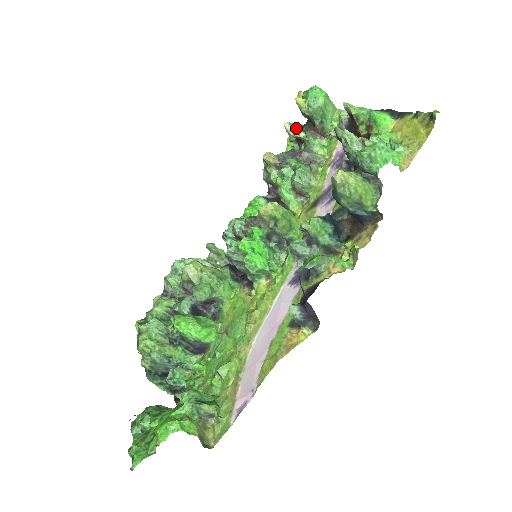
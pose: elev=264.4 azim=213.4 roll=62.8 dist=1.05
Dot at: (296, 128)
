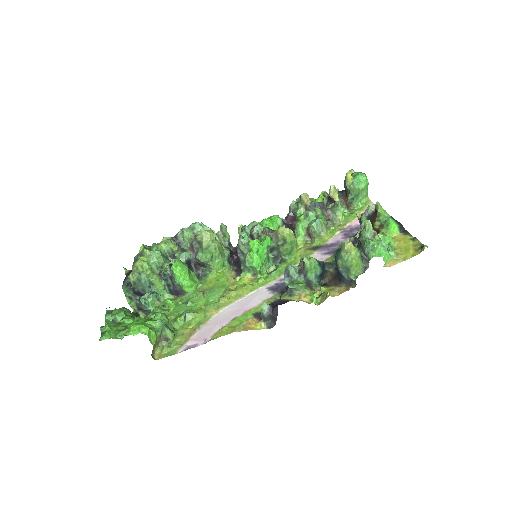
Dot at: (336, 193)
